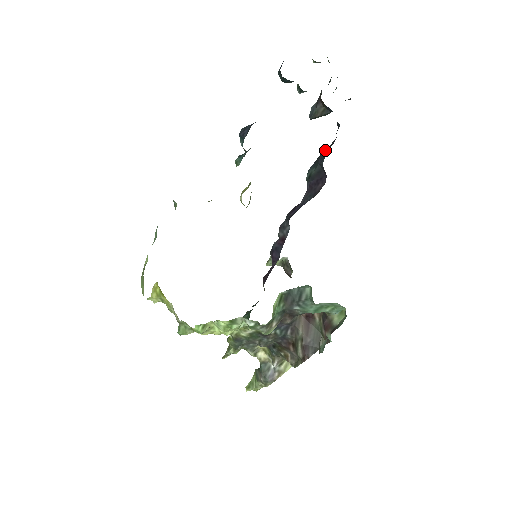
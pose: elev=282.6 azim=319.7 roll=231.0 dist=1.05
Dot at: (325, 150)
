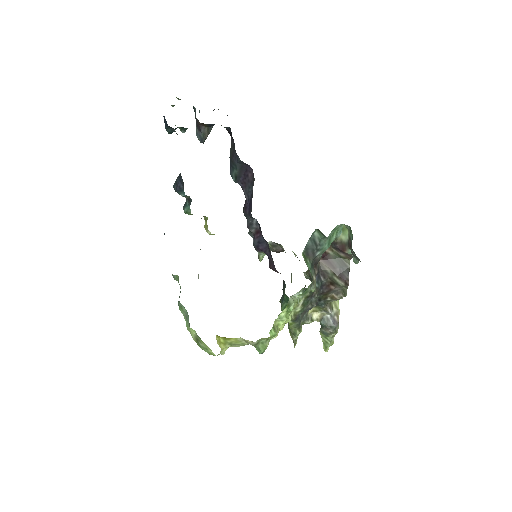
Dot at: (232, 152)
